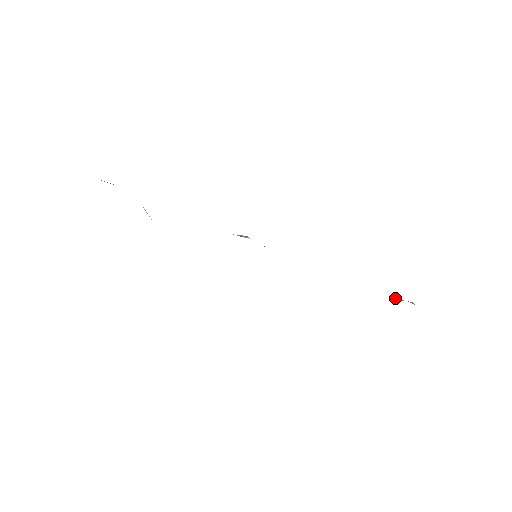
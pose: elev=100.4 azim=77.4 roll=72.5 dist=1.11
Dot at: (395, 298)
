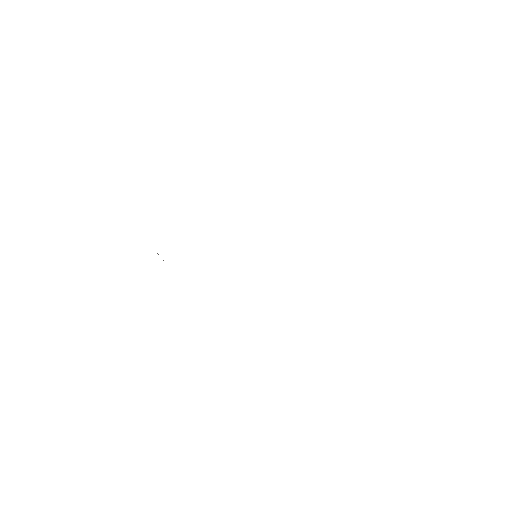
Dot at: occluded
